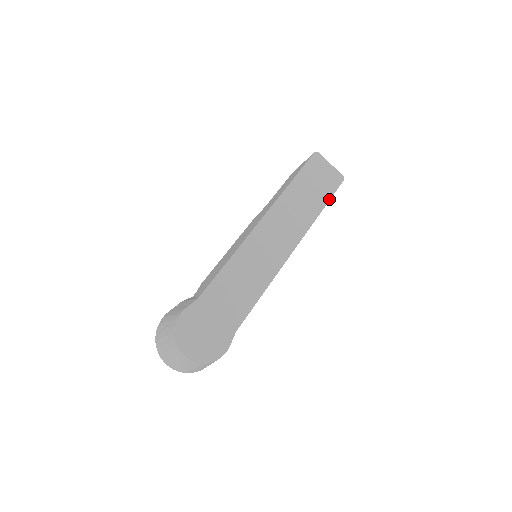
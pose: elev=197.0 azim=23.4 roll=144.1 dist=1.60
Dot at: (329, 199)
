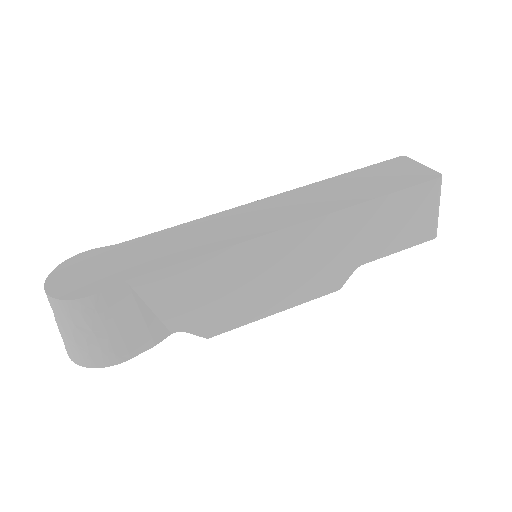
Dot at: (396, 191)
